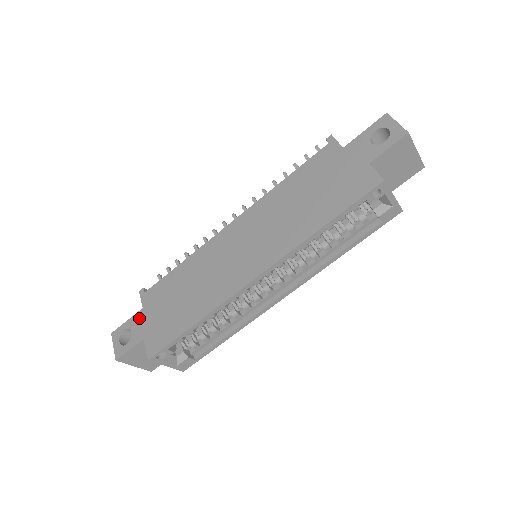
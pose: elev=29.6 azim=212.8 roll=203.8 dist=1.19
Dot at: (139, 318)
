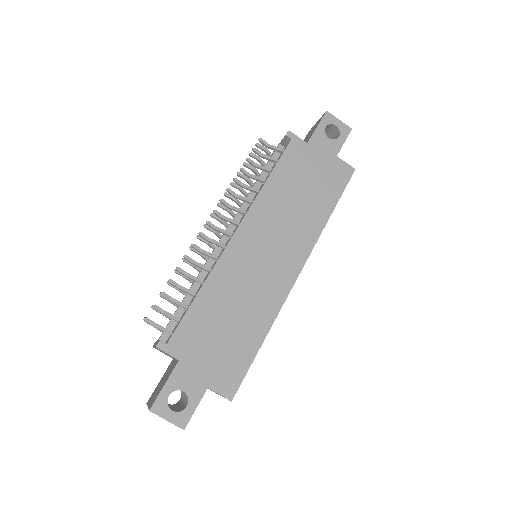
Dot at: (183, 372)
